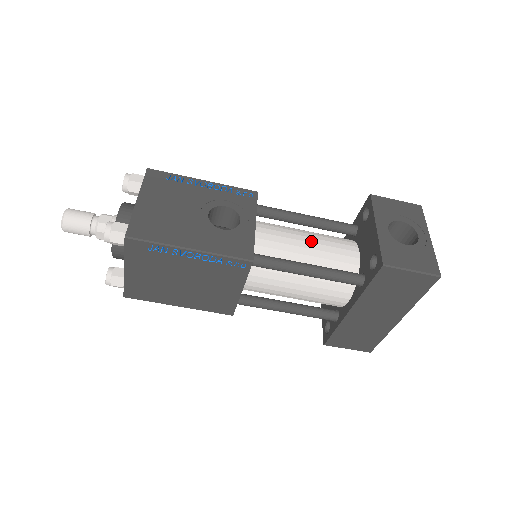
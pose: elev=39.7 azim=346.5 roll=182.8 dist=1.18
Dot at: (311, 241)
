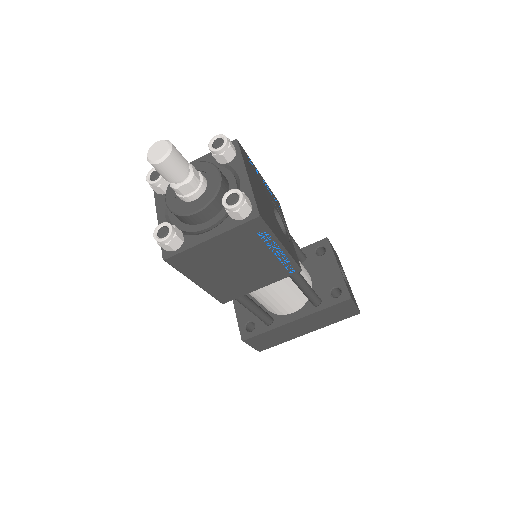
Dot at: occluded
